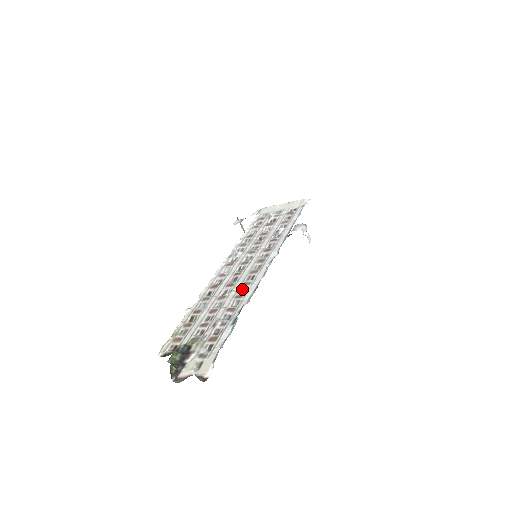
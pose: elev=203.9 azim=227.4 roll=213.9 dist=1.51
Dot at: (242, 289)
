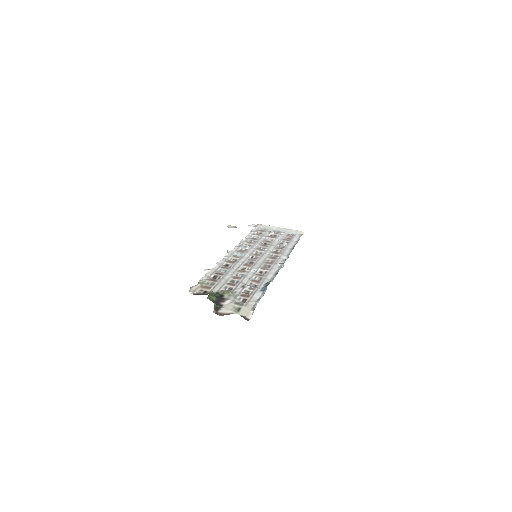
Dot at: (261, 271)
